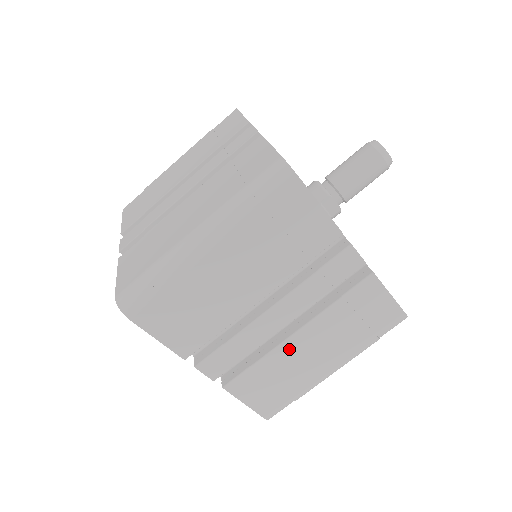
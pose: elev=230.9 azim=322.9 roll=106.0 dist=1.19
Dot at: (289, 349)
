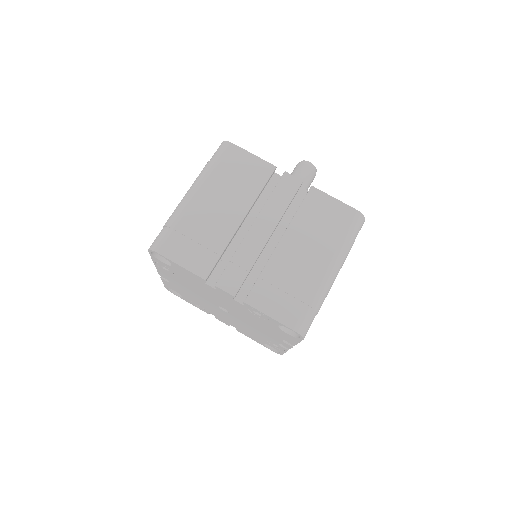
Dot at: occluded
